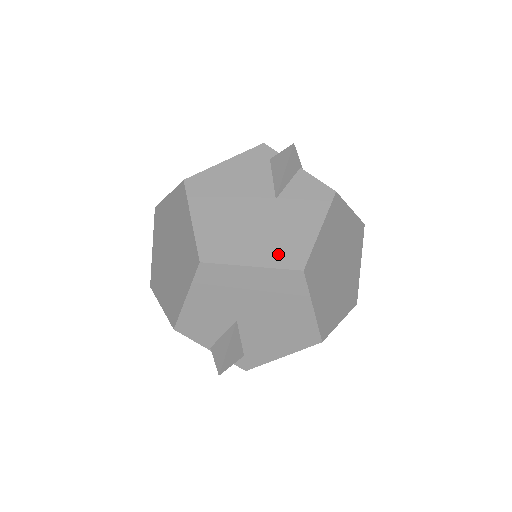
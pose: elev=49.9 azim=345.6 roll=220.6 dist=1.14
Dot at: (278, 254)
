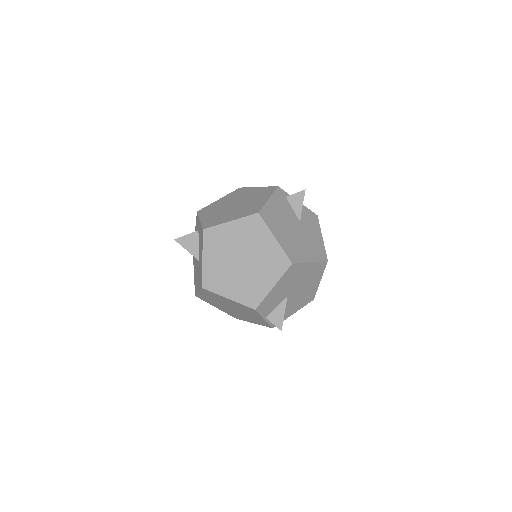
Dot at: (316, 254)
